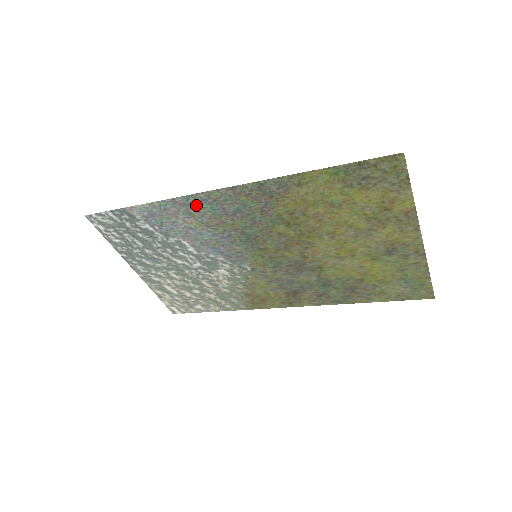
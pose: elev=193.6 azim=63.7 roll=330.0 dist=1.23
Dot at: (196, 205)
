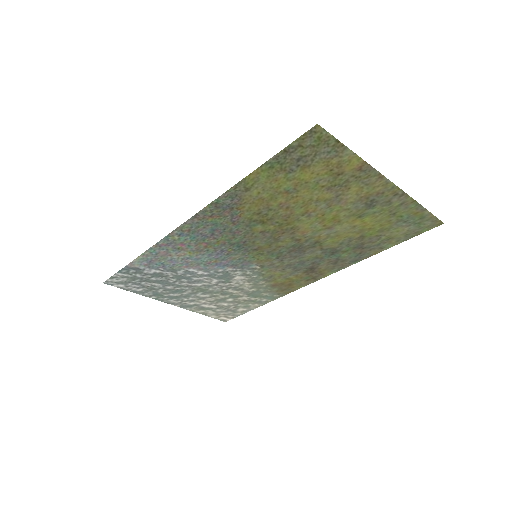
Dot at: (177, 241)
